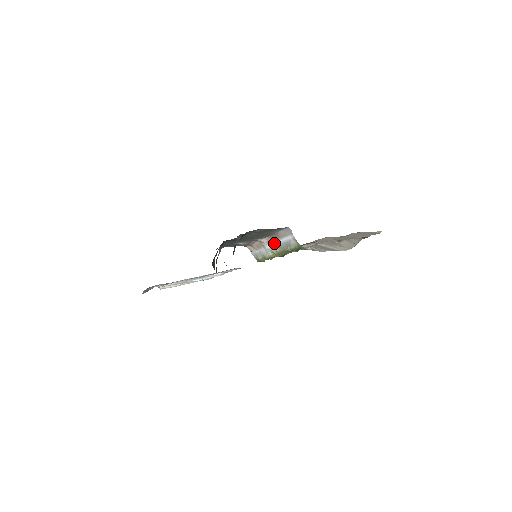
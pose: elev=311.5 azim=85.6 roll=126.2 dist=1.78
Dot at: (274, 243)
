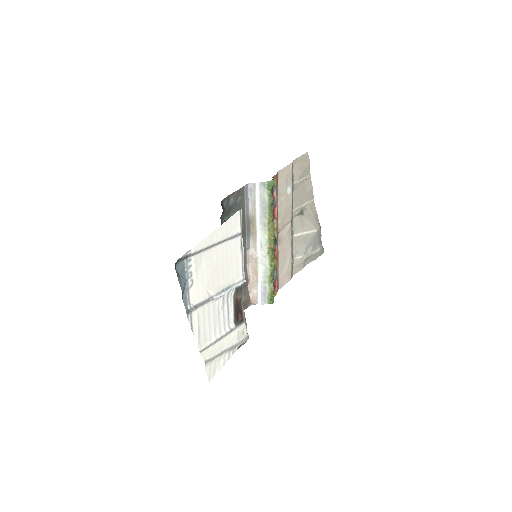
Dot at: (257, 233)
